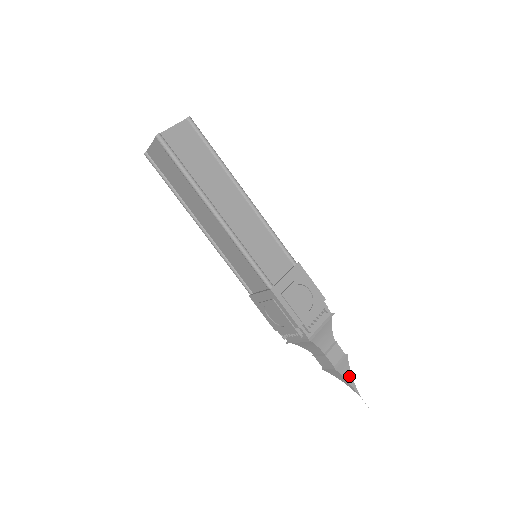
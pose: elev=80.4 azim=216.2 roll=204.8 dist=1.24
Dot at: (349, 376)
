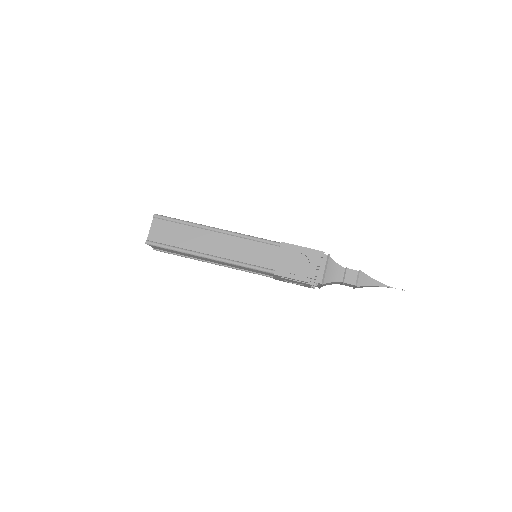
Dot at: (372, 280)
